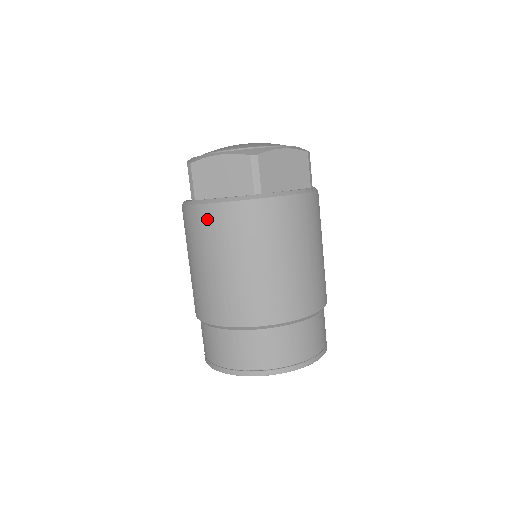
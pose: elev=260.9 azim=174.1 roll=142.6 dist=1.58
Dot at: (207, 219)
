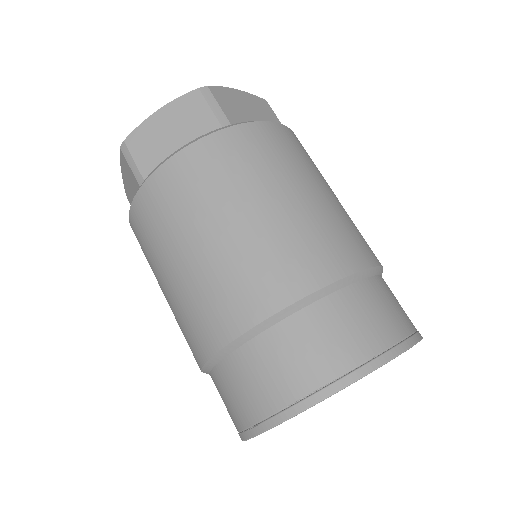
Dot at: (169, 184)
